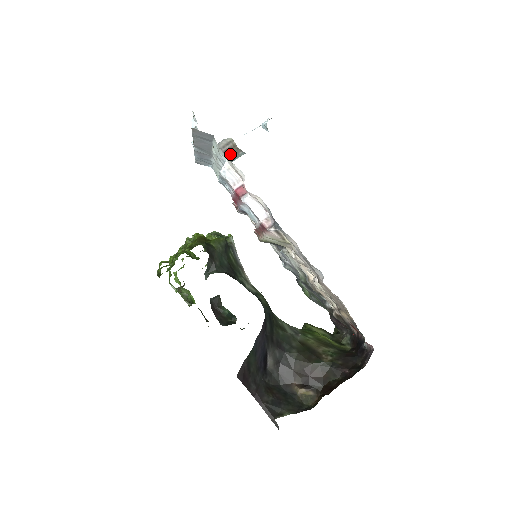
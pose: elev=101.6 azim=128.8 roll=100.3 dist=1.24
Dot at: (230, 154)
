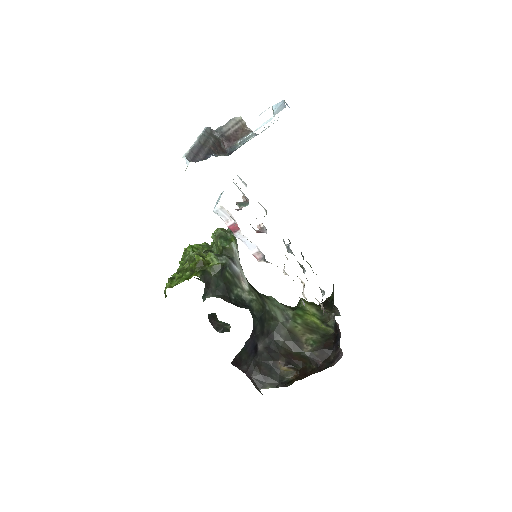
Dot at: (239, 134)
